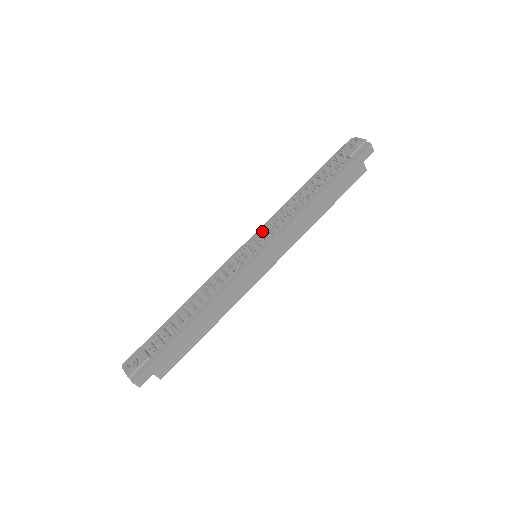
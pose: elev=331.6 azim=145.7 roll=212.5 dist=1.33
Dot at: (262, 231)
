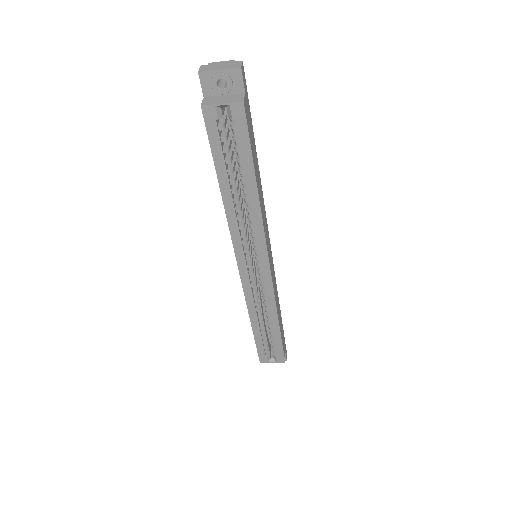
Dot at: occluded
